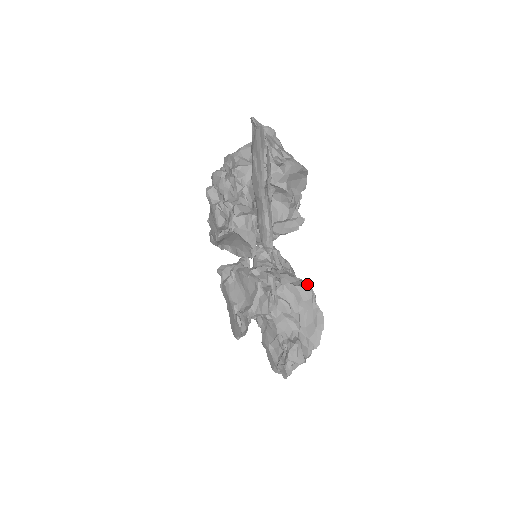
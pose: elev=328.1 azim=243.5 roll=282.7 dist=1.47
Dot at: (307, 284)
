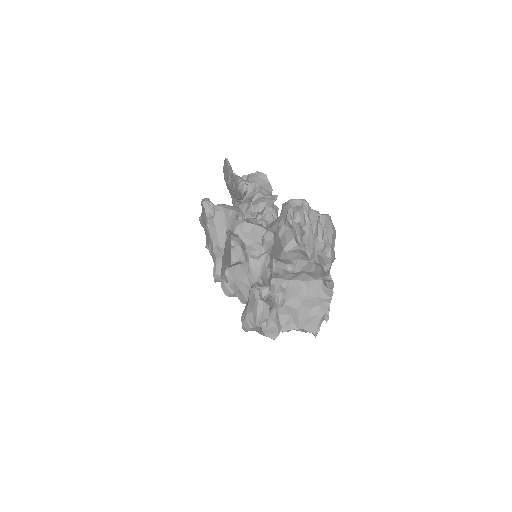
Dot at: occluded
